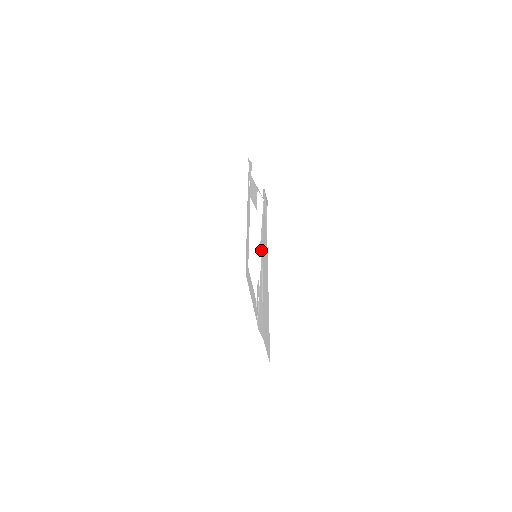
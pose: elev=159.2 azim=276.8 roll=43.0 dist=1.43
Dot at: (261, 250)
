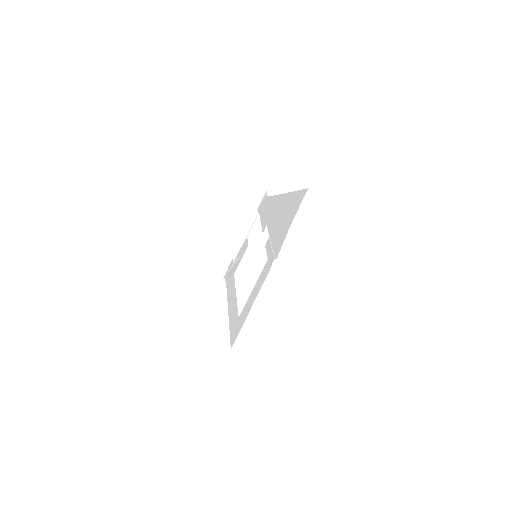
Dot at: (265, 224)
